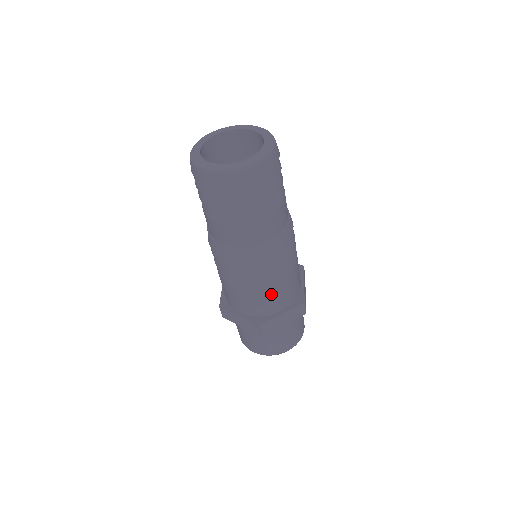
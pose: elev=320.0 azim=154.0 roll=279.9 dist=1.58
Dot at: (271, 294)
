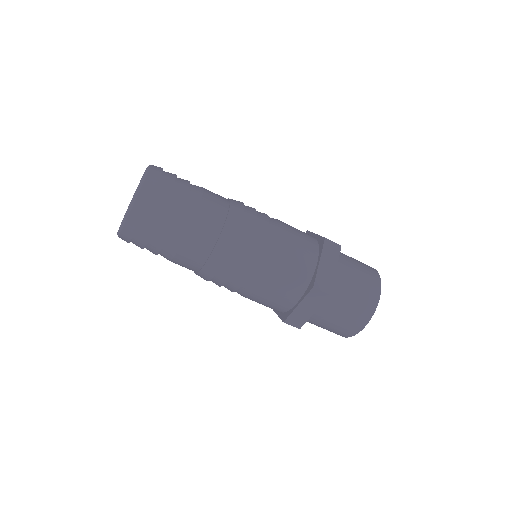
Dot at: (266, 294)
